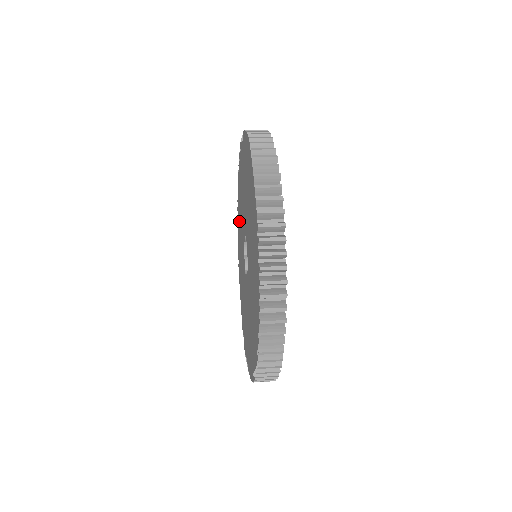
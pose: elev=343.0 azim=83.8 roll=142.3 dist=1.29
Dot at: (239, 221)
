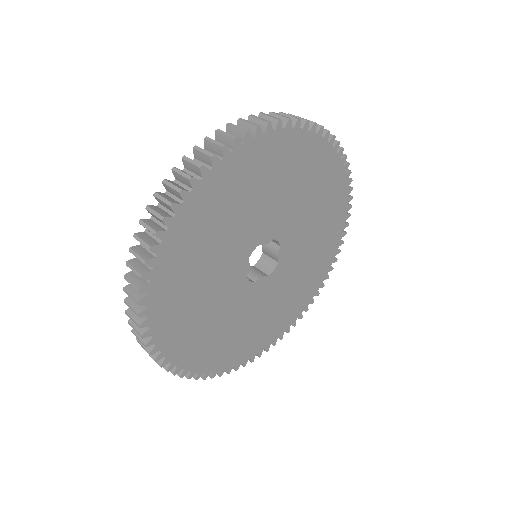
Dot at: occluded
